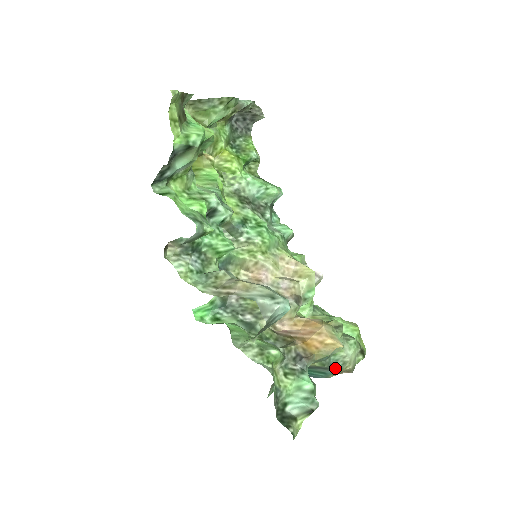
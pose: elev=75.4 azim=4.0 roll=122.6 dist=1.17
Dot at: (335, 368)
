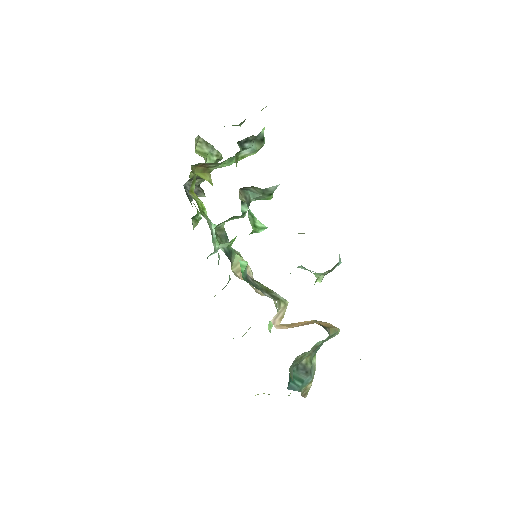
Dot at: (311, 375)
